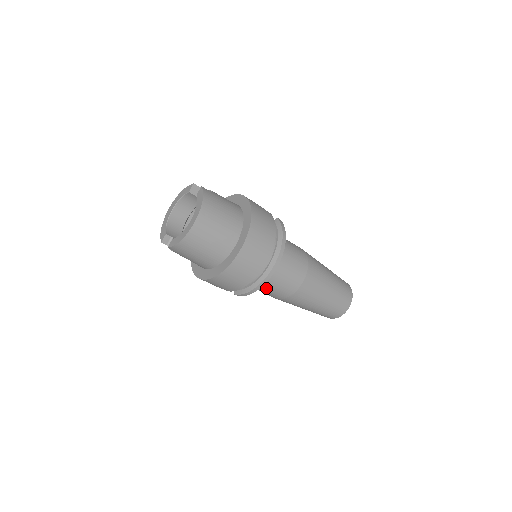
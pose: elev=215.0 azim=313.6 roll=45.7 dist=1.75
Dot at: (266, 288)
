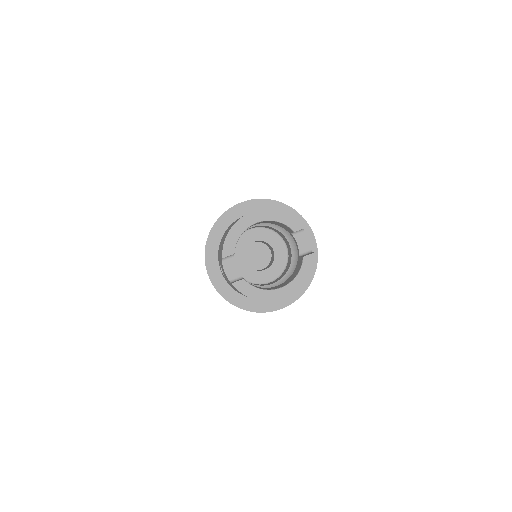
Dot at: occluded
